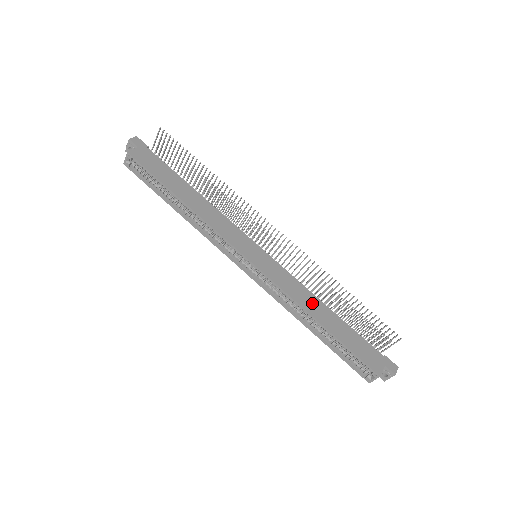
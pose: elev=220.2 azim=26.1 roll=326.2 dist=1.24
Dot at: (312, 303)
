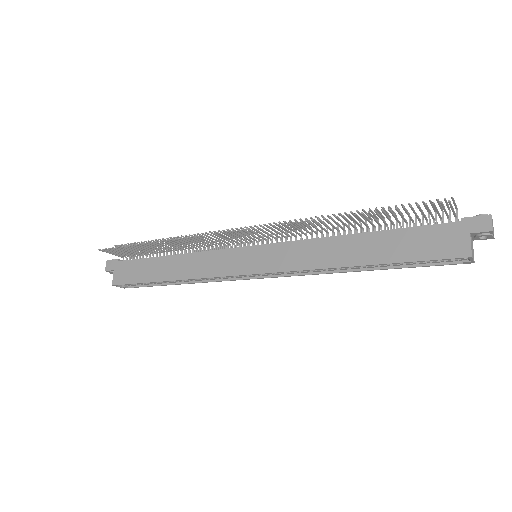
Dot at: (335, 250)
